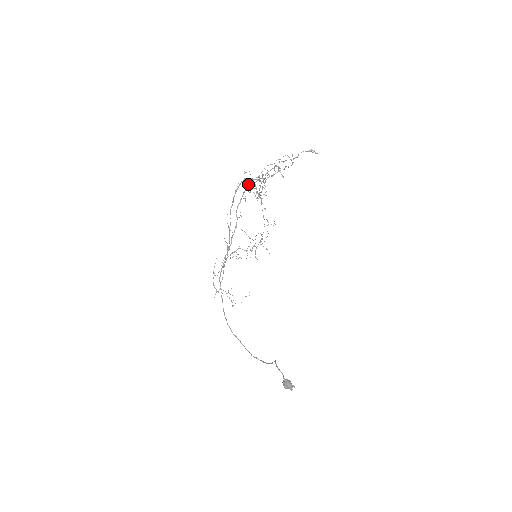
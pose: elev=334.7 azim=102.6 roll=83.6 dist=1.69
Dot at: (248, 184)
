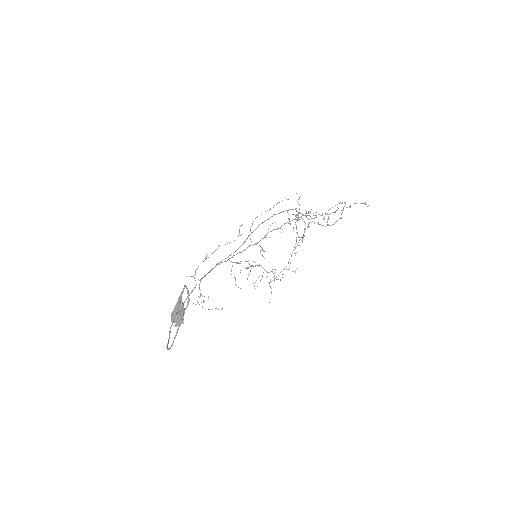
Dot at: occluded
